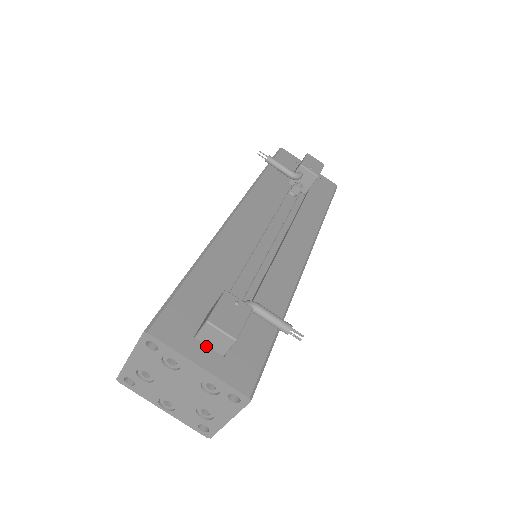
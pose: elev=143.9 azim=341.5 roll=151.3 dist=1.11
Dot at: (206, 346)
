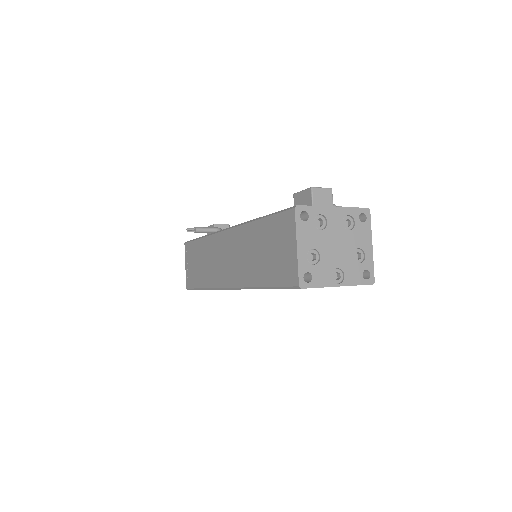
Dot at: occluded
